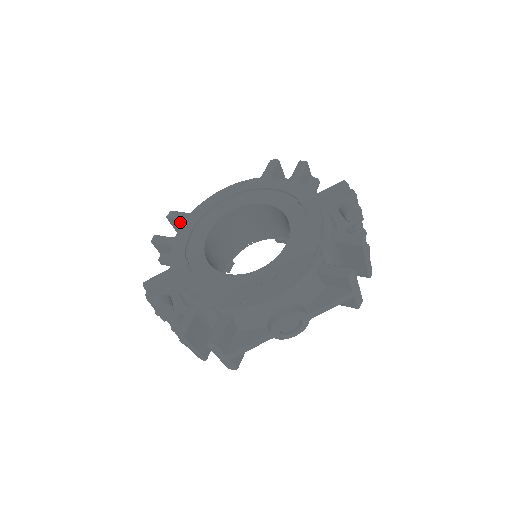
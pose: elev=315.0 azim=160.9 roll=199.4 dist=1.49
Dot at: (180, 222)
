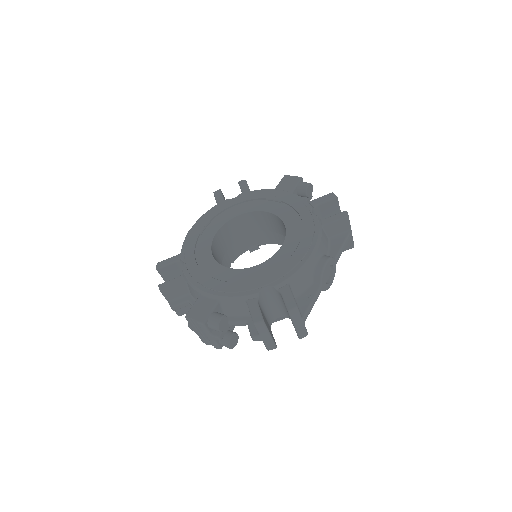
Dot at: (172, 267)
